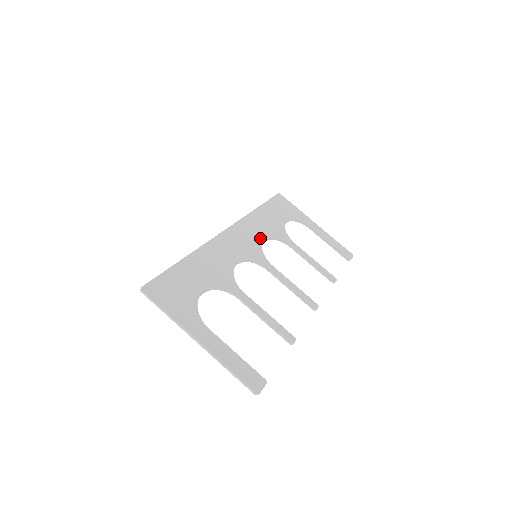
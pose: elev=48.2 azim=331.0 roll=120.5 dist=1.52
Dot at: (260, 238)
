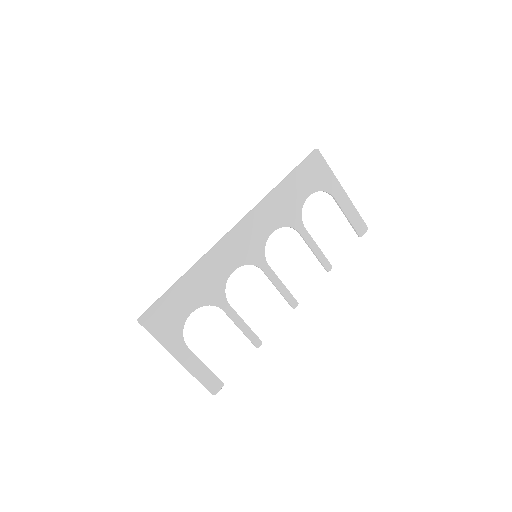
Dot at: (268, 231)
